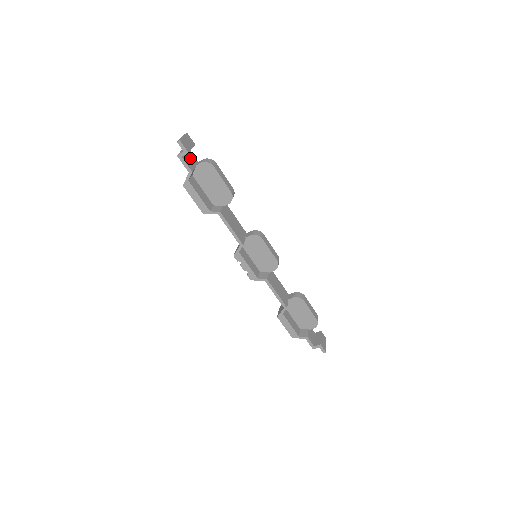
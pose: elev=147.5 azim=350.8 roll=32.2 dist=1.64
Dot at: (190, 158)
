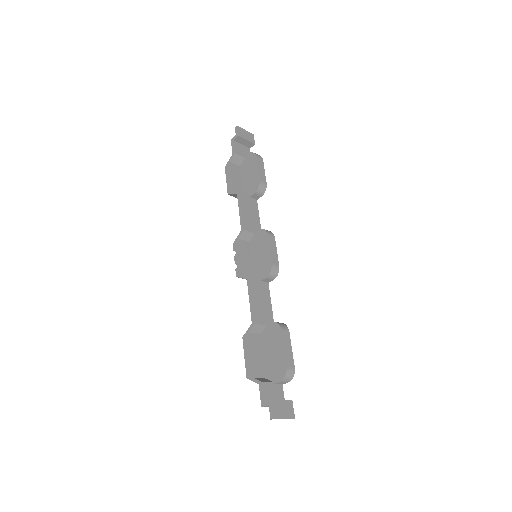
Dot at: (244, 150)
